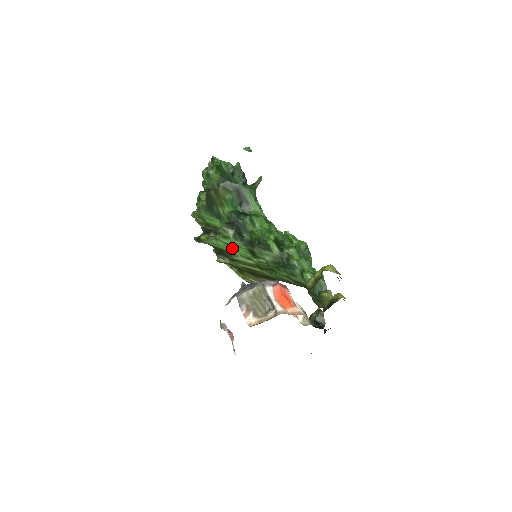
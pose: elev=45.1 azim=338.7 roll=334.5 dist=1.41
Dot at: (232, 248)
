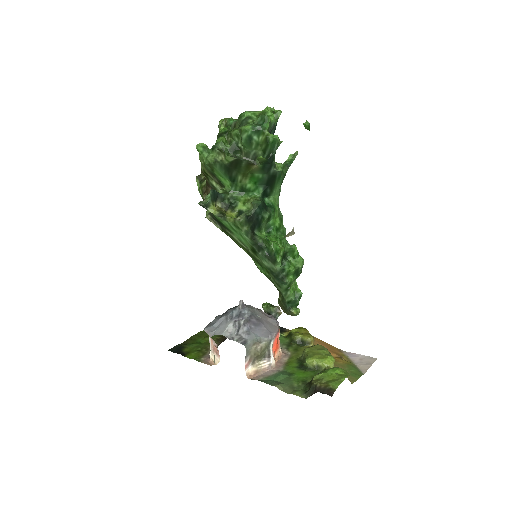
Dot at: (235, 232)
